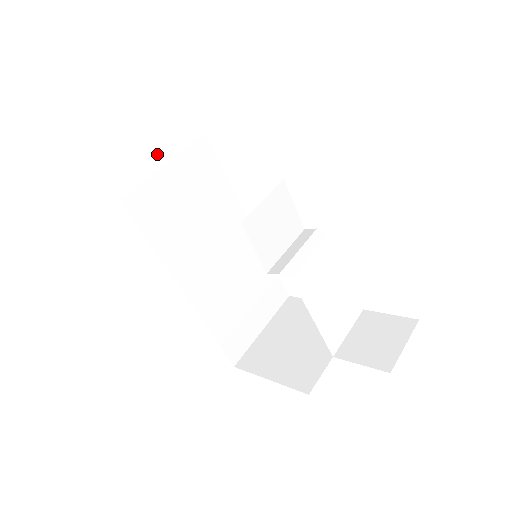
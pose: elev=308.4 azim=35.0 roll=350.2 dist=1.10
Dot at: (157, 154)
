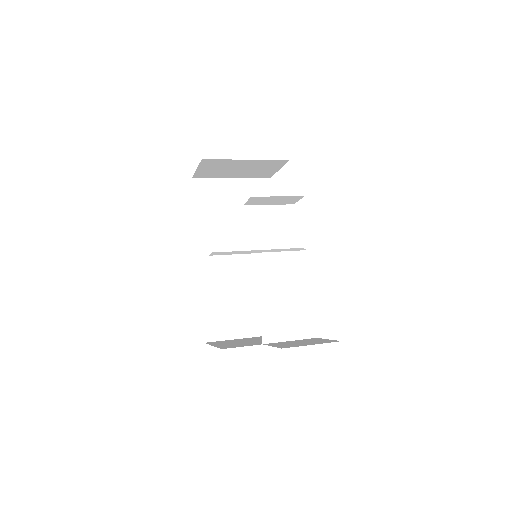
Dot at: occluded
